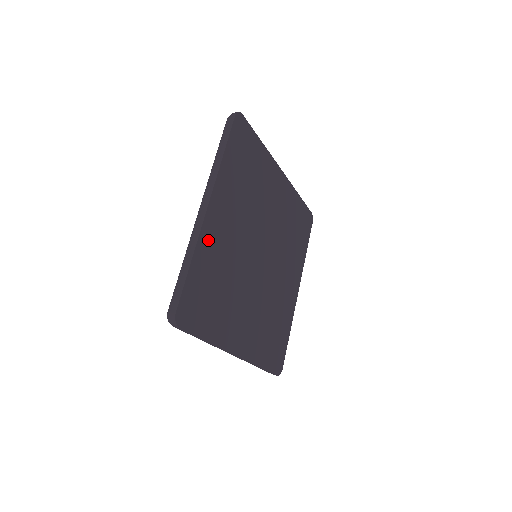
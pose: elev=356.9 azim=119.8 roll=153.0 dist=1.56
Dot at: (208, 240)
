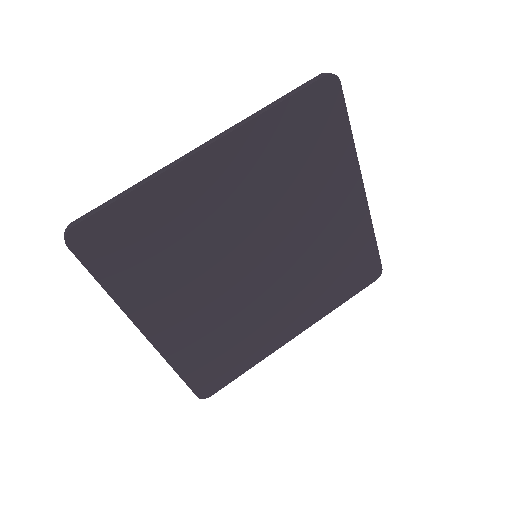
Dot at: (175, 345)
